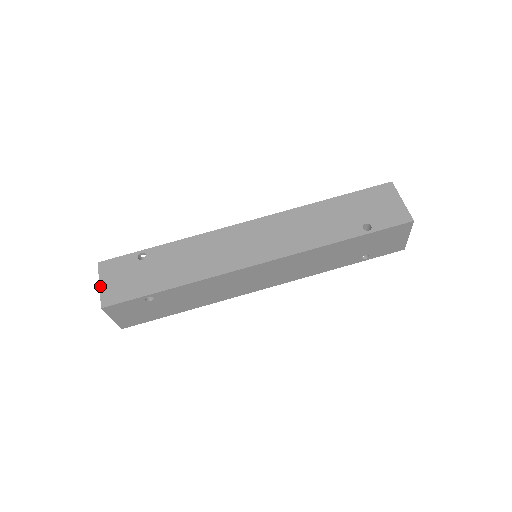
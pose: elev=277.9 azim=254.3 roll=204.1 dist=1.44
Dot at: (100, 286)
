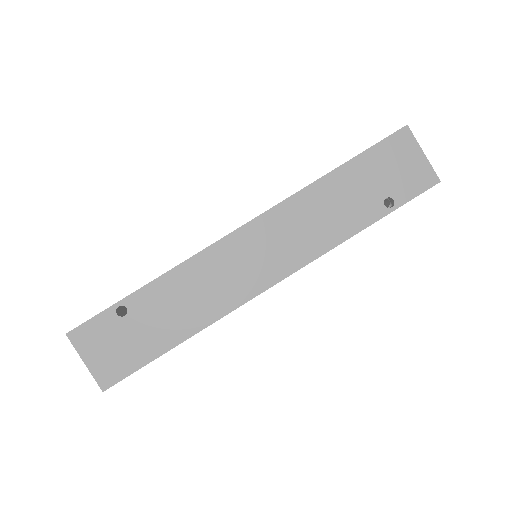
Dot at: occluded
